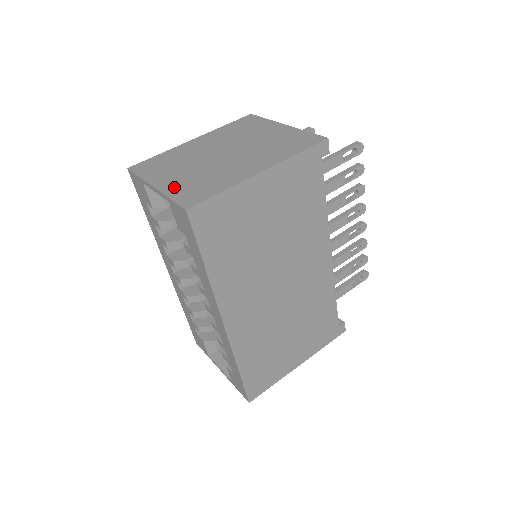
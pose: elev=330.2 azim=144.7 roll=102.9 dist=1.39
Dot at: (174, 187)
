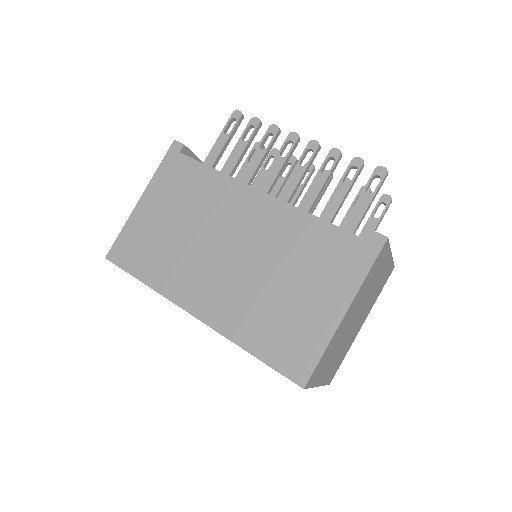
Dot at: occluded
